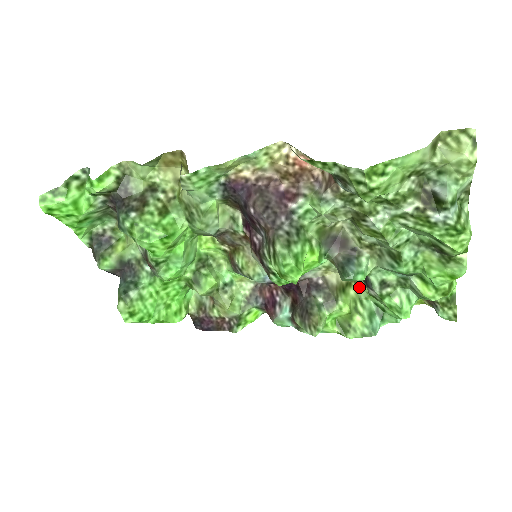
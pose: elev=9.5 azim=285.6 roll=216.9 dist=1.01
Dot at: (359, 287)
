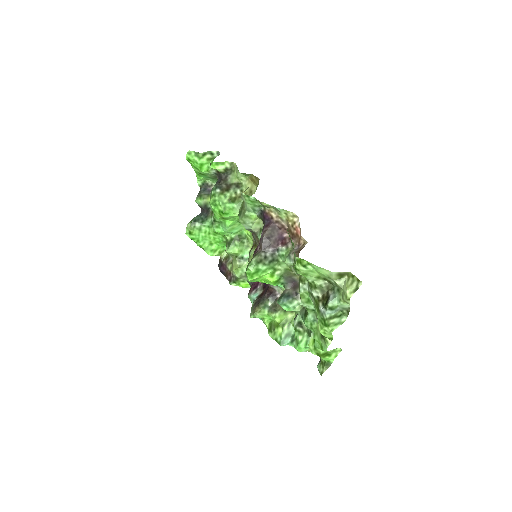
Dot at: occluded
